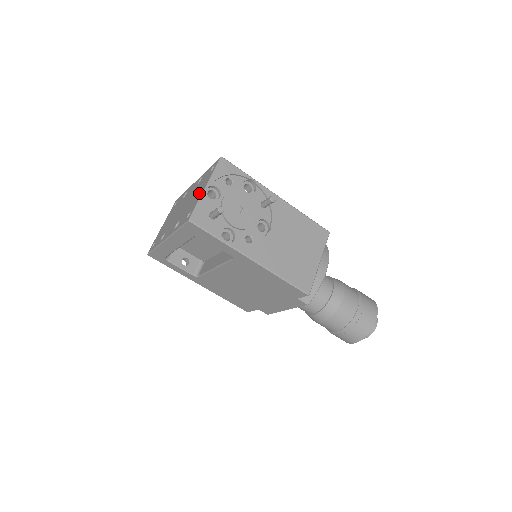
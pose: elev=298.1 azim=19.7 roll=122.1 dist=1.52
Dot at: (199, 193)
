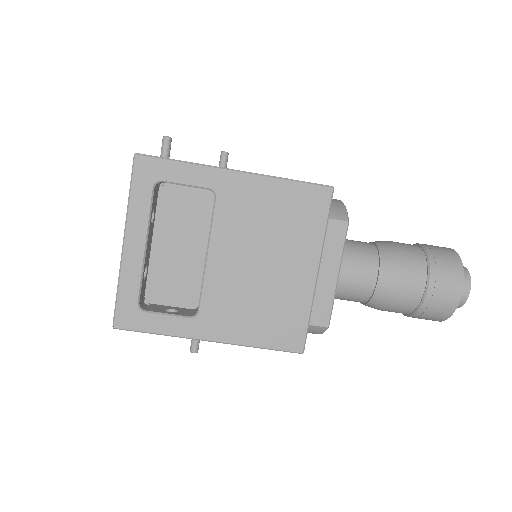
Dot at: occluded
